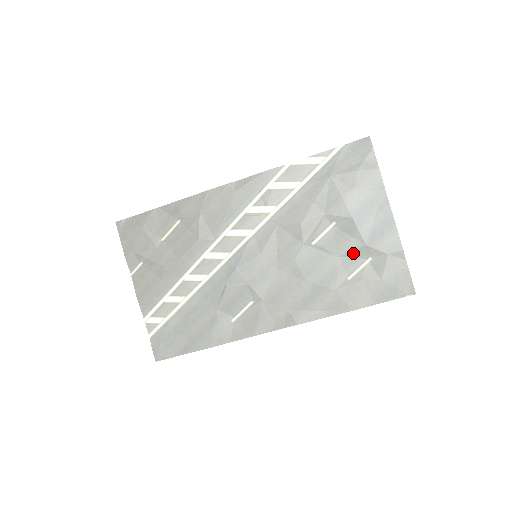
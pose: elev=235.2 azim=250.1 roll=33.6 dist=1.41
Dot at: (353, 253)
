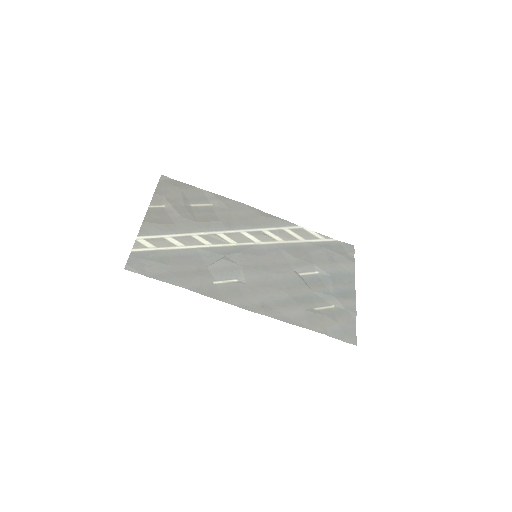
Dot at: (324, 296)
